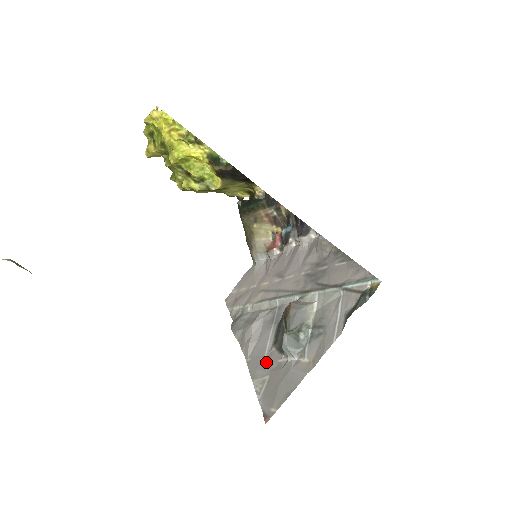
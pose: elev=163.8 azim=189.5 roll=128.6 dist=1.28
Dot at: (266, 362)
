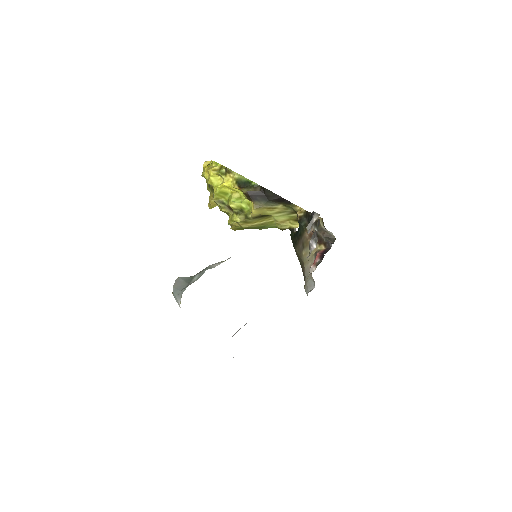
Dot at: occluded
